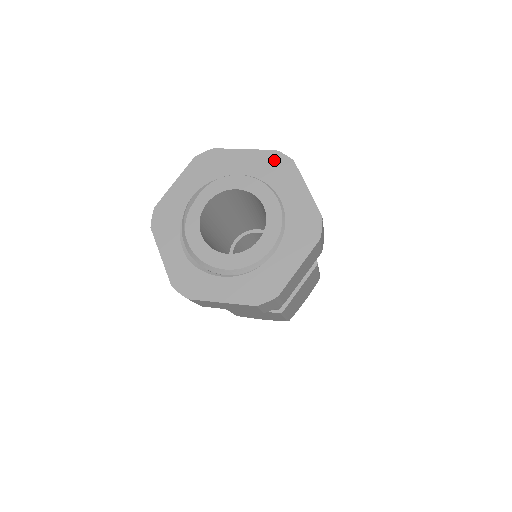
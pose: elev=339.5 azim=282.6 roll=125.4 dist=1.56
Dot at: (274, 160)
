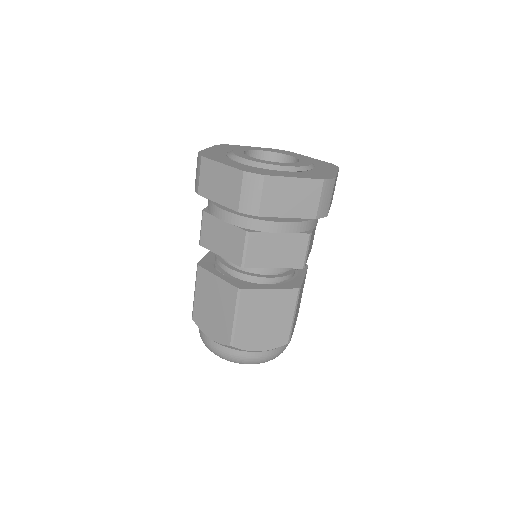
Dot at: (278, 150)
